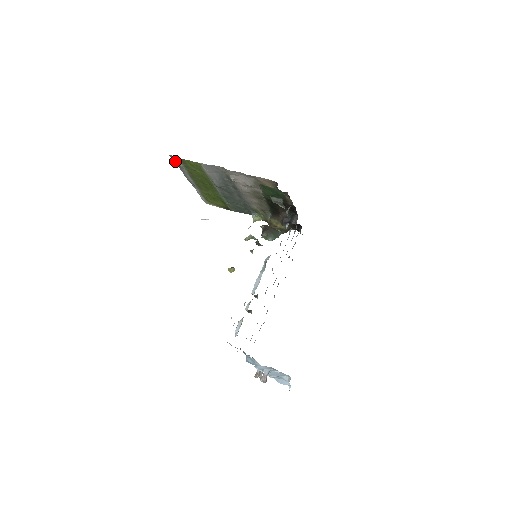
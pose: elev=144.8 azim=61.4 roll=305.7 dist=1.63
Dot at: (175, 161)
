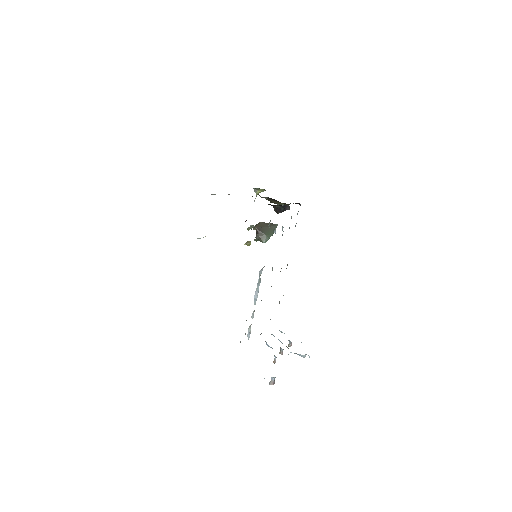
Dot at: occluded
